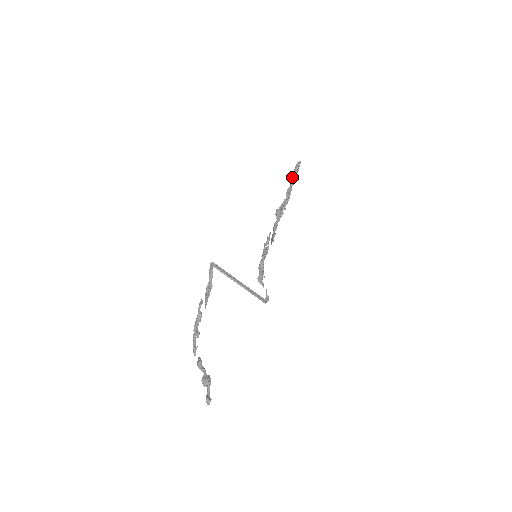
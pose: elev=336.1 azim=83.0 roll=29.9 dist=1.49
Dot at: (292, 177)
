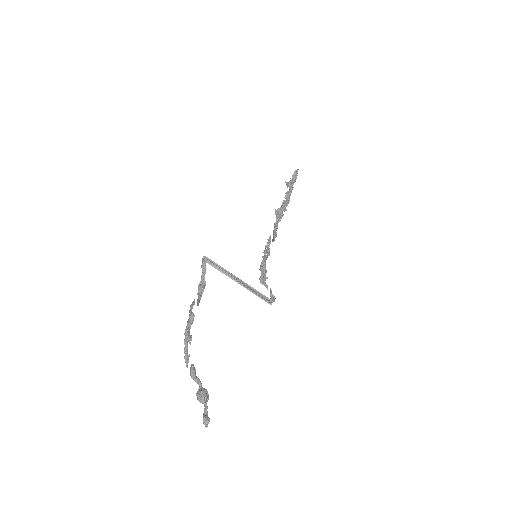
Dot at: (290, 183)
